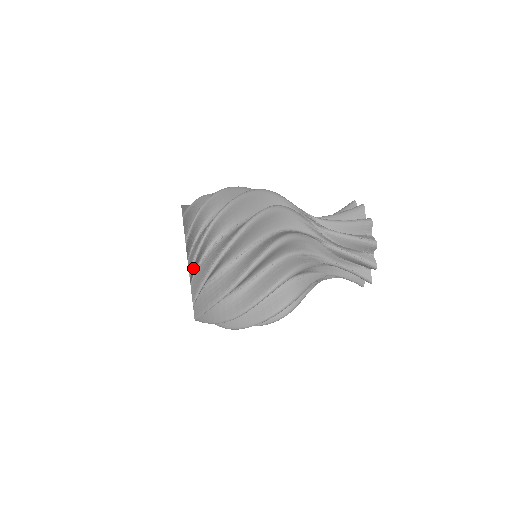
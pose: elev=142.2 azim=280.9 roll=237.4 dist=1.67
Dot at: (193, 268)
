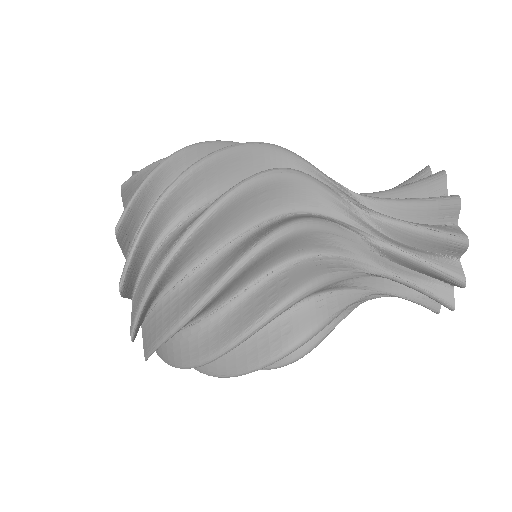
Dot at: (127, 276)
